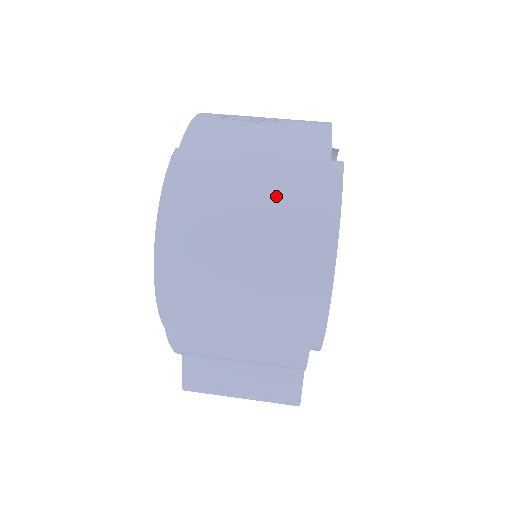
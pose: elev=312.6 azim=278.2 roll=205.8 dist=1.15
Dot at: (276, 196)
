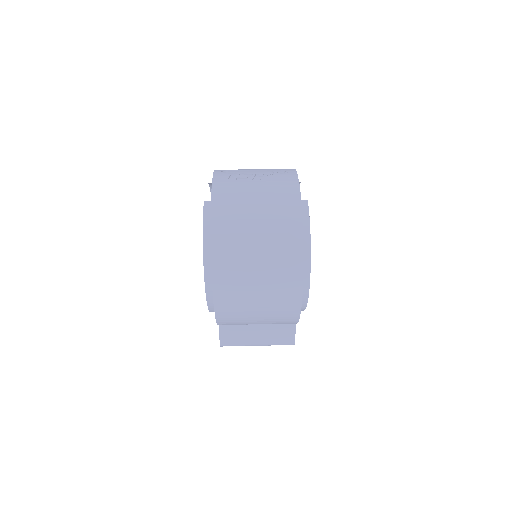
Dot at: (274, 231)
